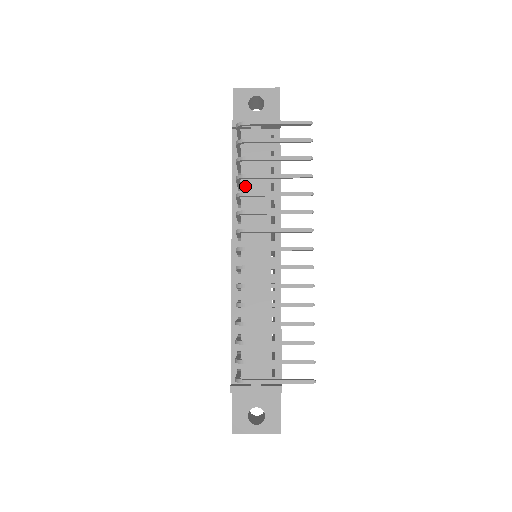
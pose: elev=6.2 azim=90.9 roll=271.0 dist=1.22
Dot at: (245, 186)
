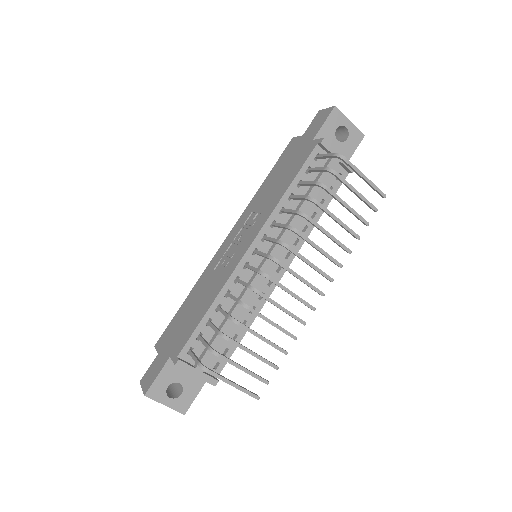
Dot at: occluded
